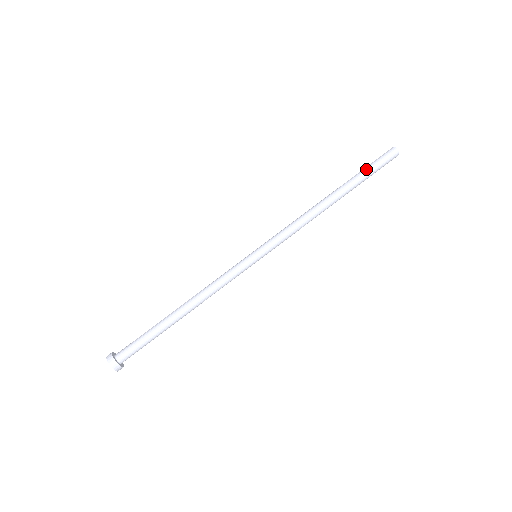
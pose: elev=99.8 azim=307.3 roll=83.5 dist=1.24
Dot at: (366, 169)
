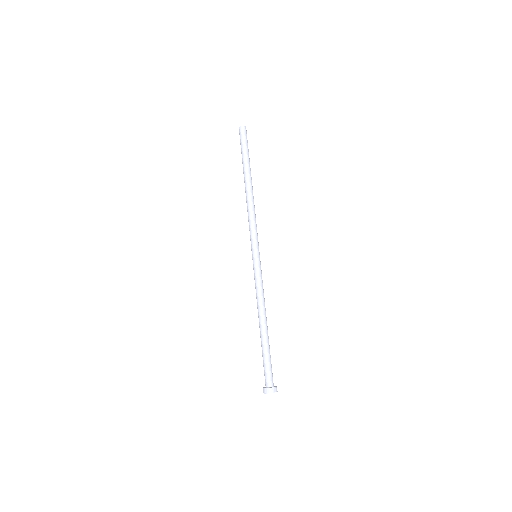
Dot at: (244, 152)
